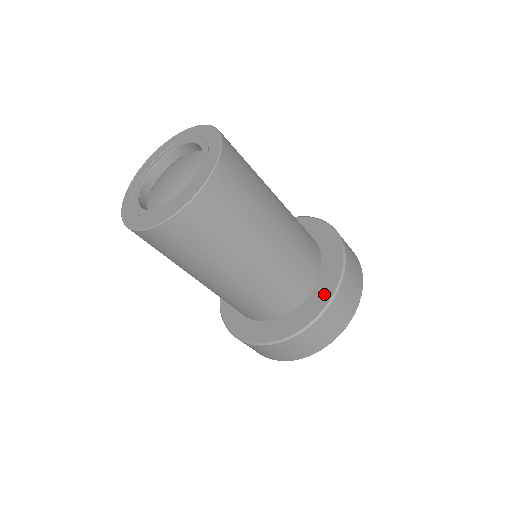
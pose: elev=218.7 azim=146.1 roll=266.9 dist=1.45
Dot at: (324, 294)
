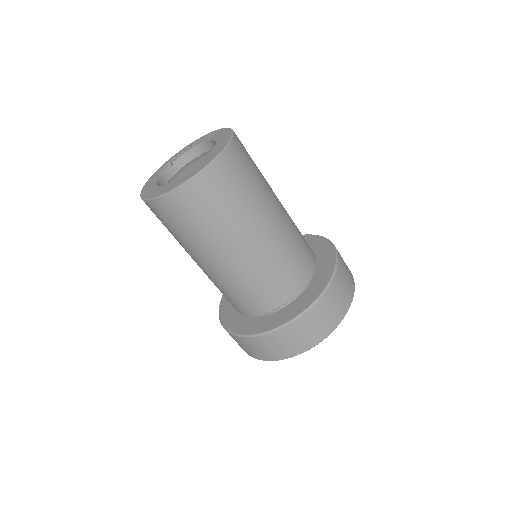
Dot at: (276, 321)
